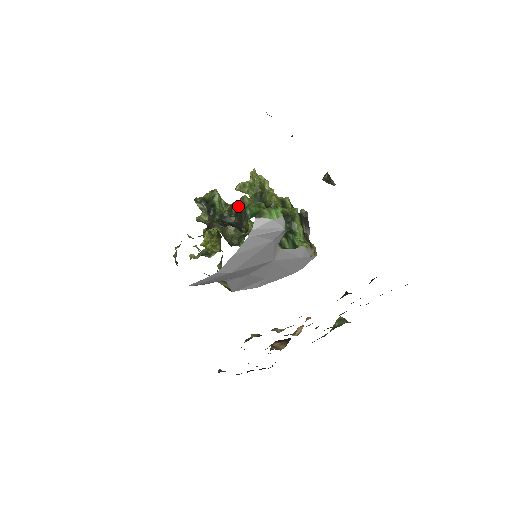
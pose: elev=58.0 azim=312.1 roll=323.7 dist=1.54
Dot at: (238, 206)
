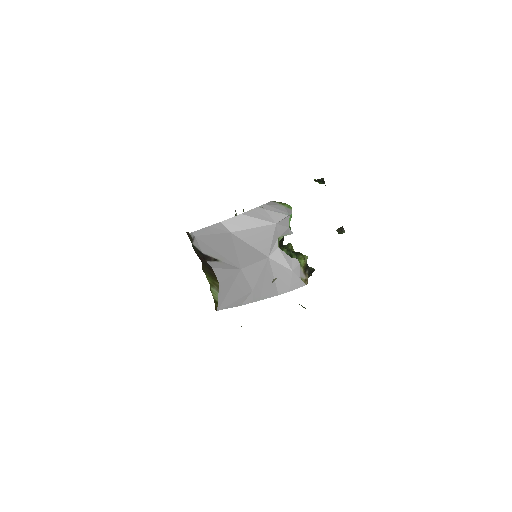
Dot at: occluded
